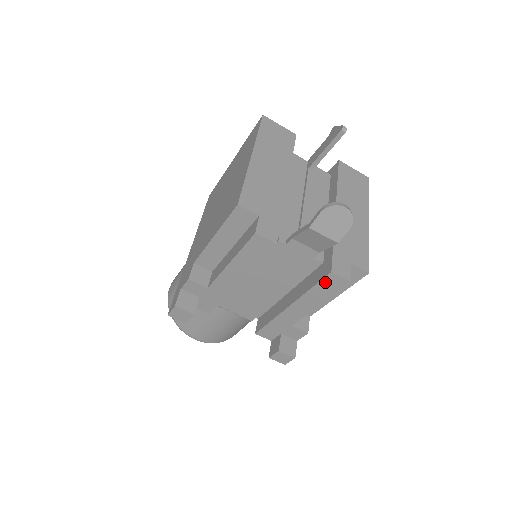
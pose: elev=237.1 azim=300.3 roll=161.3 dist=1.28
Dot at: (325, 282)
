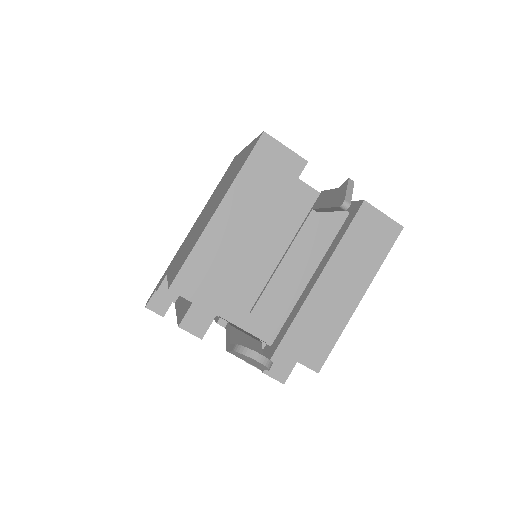
Dot at: occluded
